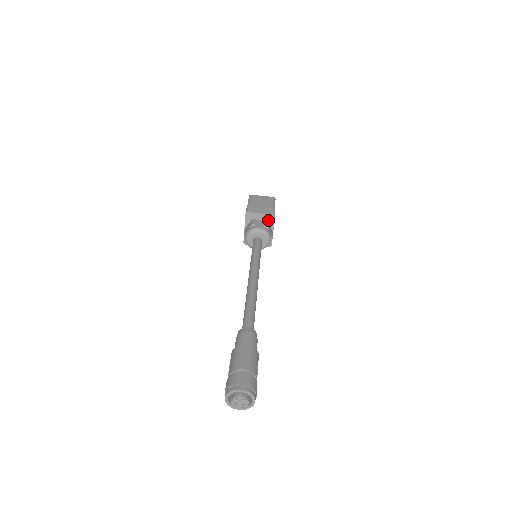
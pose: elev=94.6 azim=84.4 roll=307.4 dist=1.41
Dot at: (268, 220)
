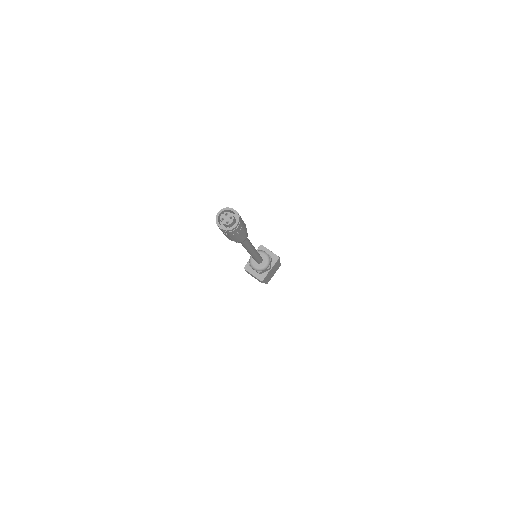
Dot at: (273, 259)
